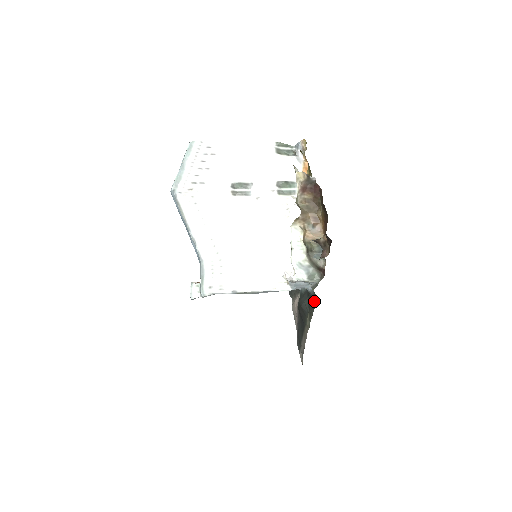
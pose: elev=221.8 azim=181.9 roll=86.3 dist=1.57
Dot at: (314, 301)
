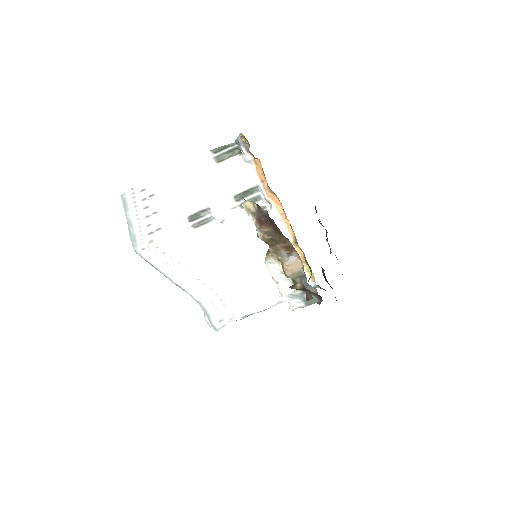
Dot at: occluded
